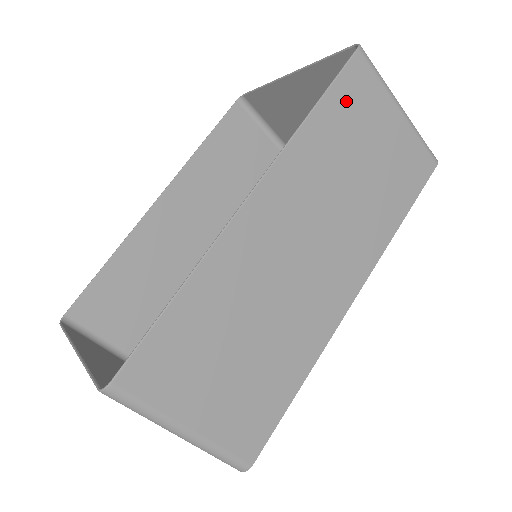
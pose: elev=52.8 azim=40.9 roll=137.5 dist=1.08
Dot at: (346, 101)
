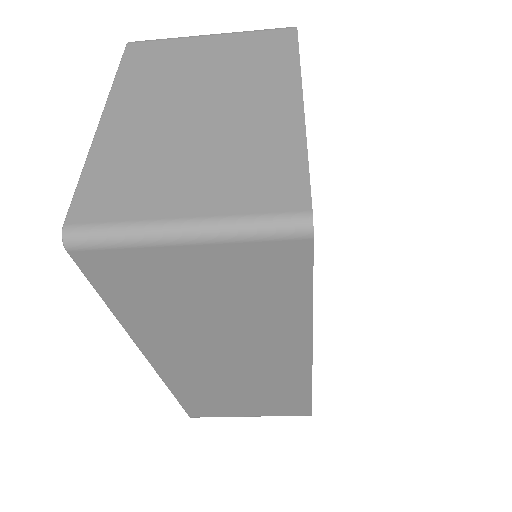
Dot at: (123, 288)
